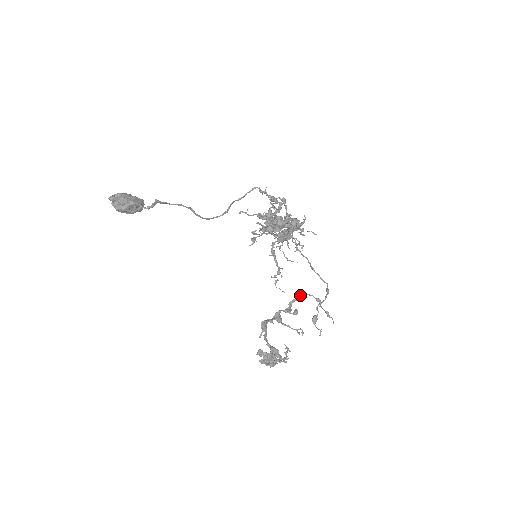
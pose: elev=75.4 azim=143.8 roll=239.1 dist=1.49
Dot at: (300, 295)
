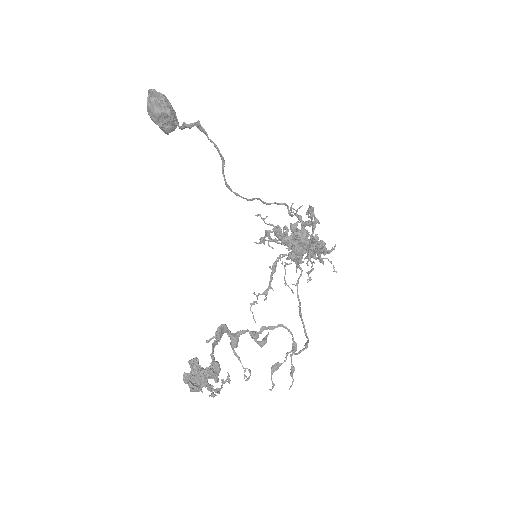
Dot at: (279, 326)
